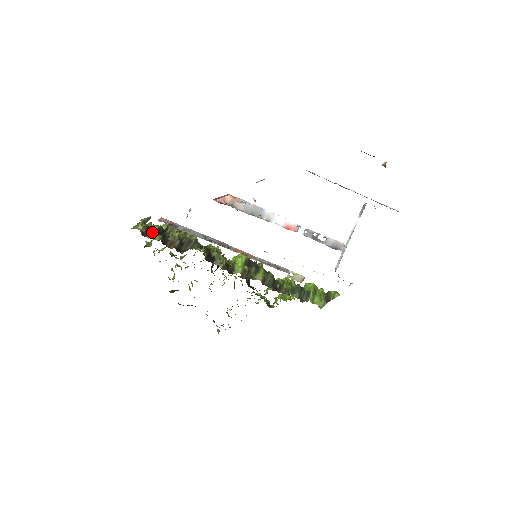
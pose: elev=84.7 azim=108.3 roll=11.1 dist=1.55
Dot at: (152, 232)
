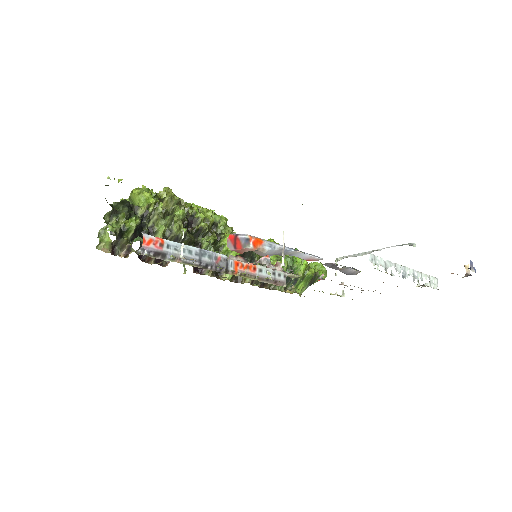
Dot at: (126, 243)
